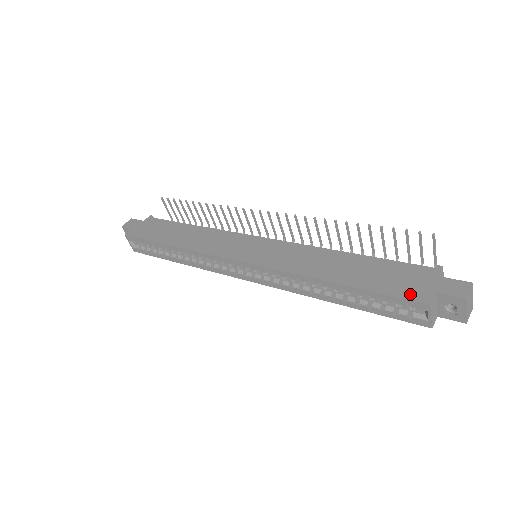
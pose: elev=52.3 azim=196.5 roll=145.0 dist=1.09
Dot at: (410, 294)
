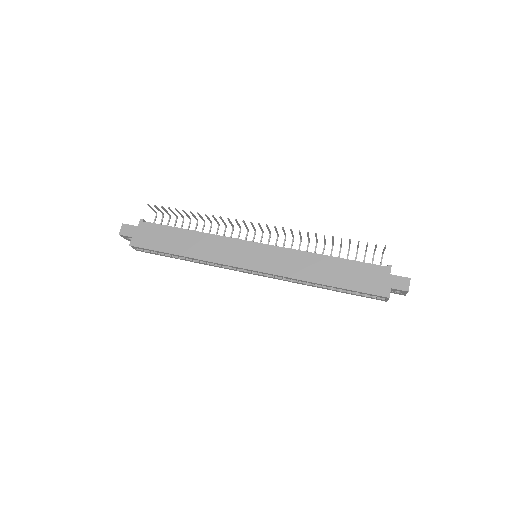
Dot at: (376, 291)
